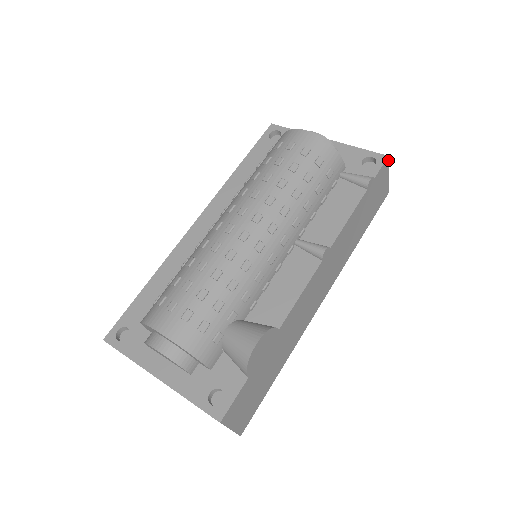
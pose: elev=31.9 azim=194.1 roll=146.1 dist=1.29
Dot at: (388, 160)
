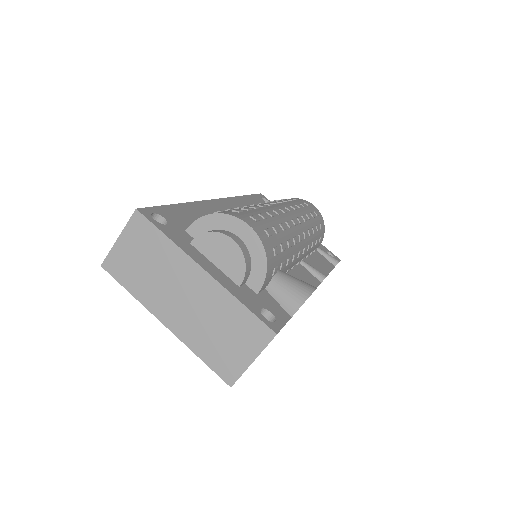
Dot at: occluded
